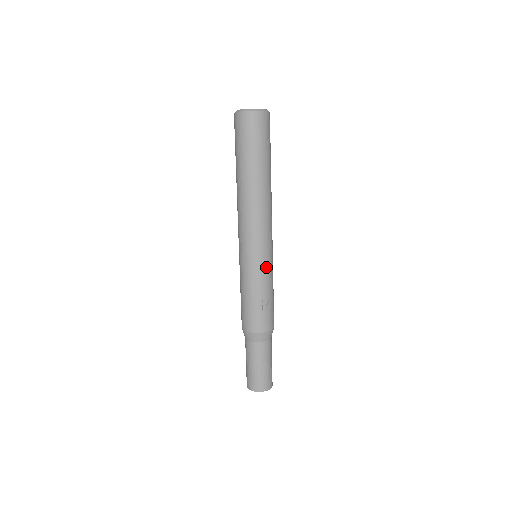
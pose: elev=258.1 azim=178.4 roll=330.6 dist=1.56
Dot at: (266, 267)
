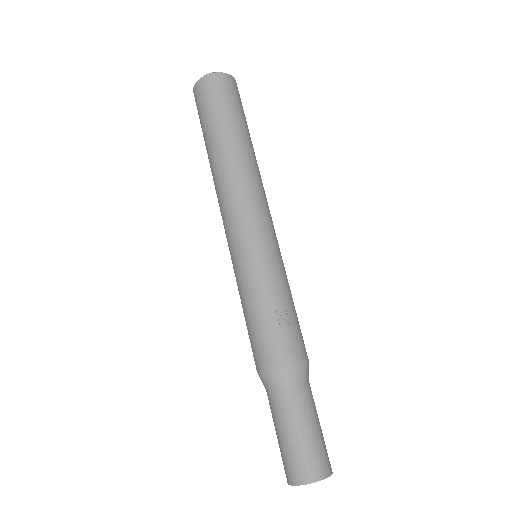
Dot at: (271, 259)
